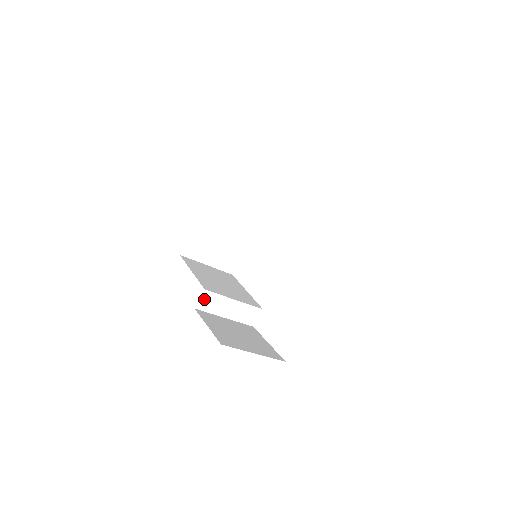
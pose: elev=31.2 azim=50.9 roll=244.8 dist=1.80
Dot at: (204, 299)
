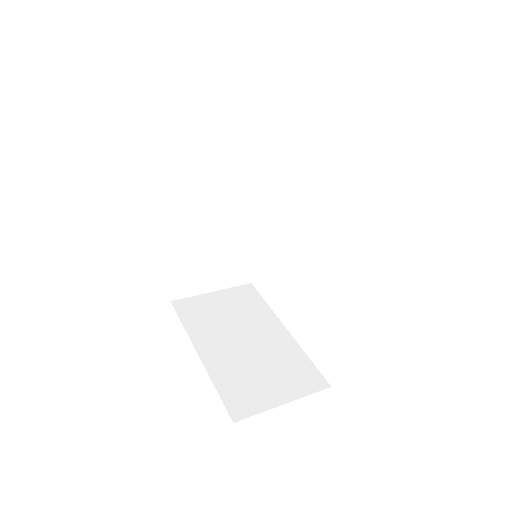
Dot at: occluded
